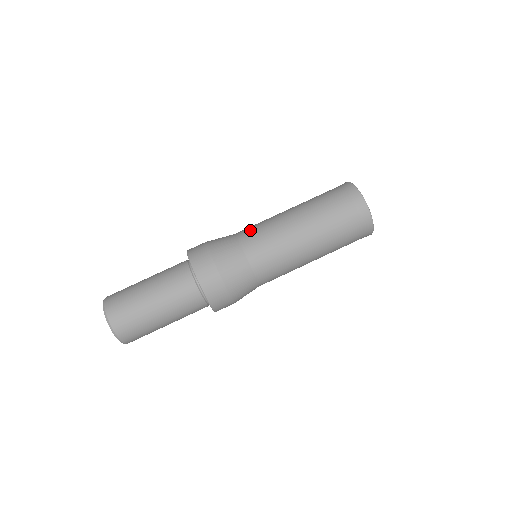
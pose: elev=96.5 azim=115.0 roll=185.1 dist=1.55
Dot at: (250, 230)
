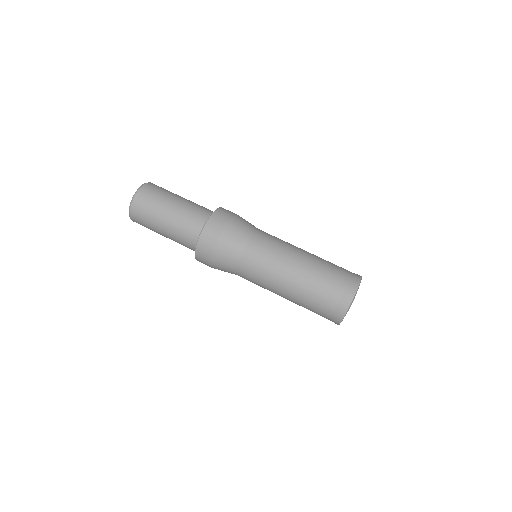
Dot at: occluded
